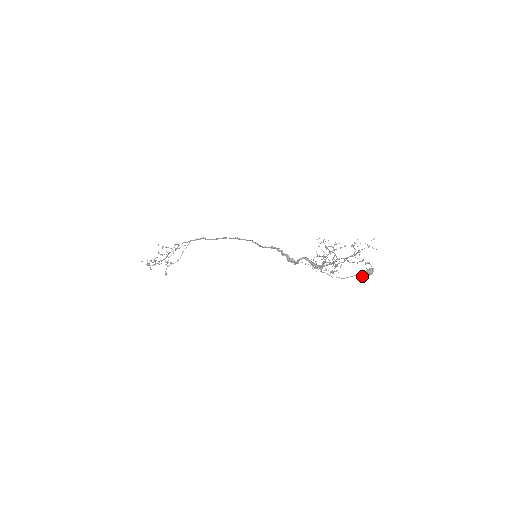
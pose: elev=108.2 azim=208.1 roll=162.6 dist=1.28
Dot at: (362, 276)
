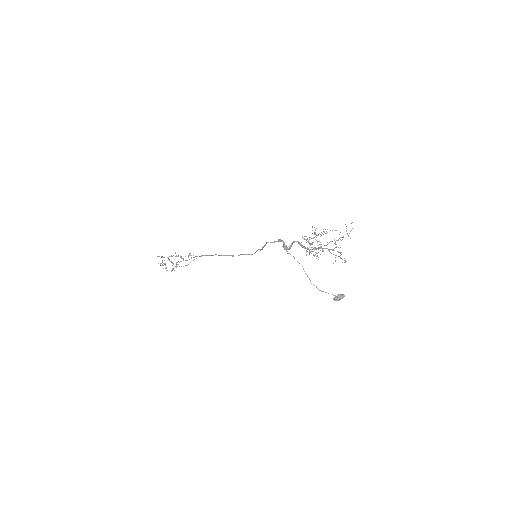
Dot at: (334, 299)
